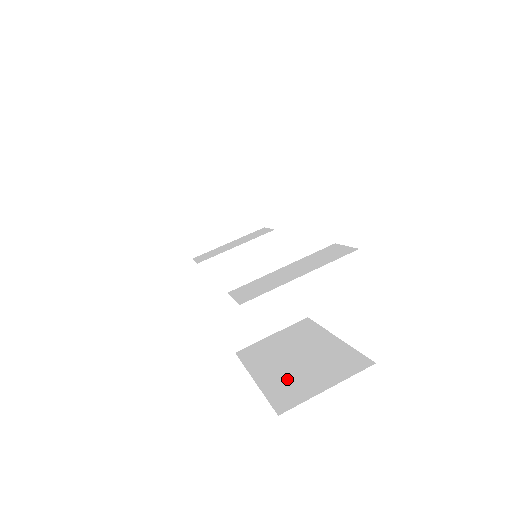
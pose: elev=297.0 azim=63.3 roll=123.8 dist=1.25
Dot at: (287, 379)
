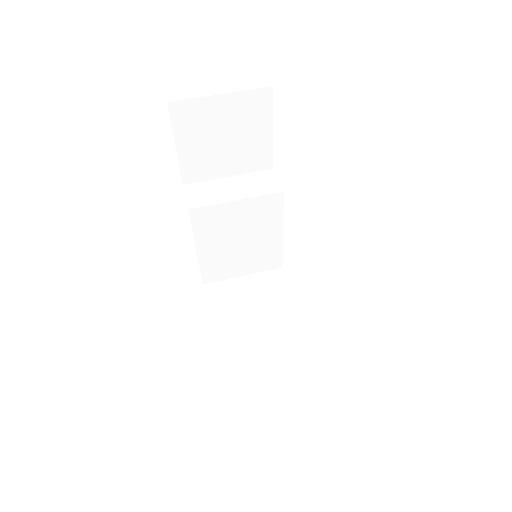
Dot at: occluded
